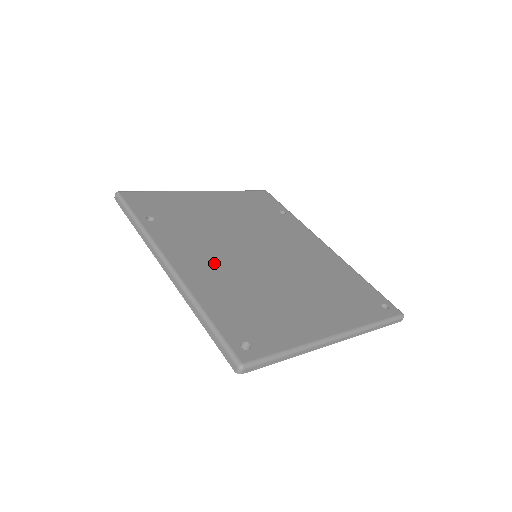
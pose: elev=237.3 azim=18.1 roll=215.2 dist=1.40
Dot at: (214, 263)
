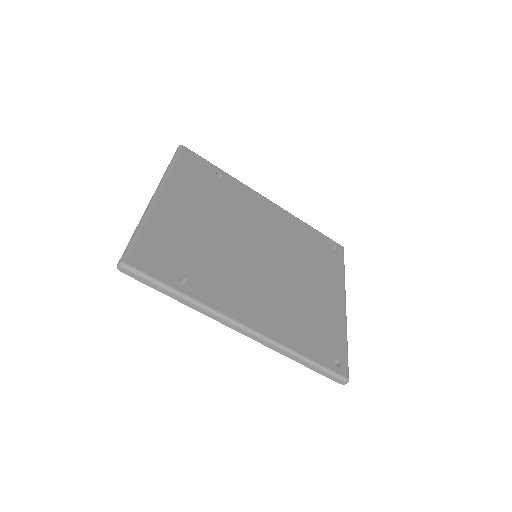
Dot at: (260, 297)
